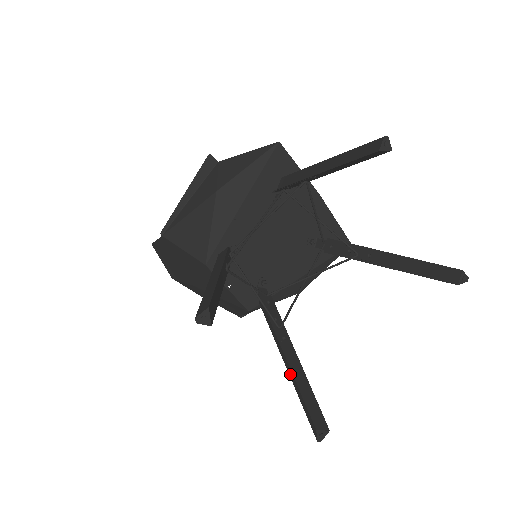
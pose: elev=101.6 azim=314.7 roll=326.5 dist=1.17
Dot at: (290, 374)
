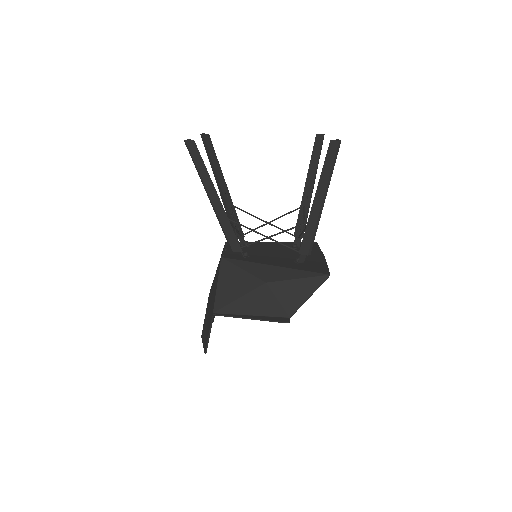
Dot at: (206, 186)
